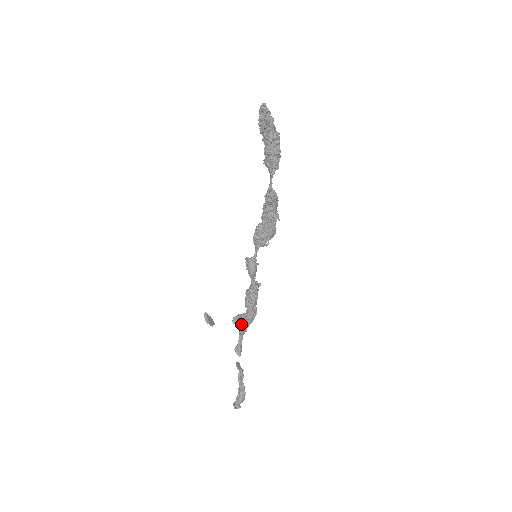
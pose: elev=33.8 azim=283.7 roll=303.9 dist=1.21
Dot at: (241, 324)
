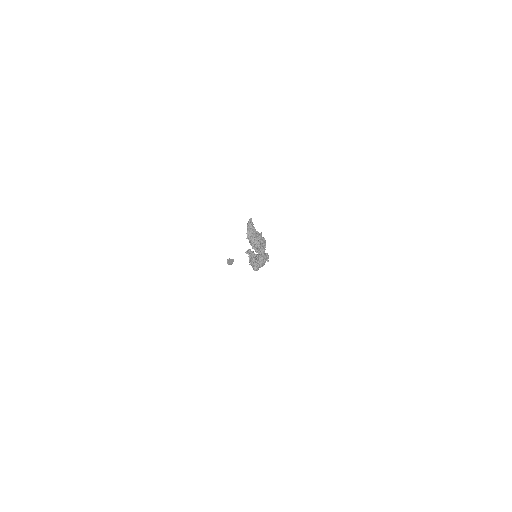
Dot at: occluded
